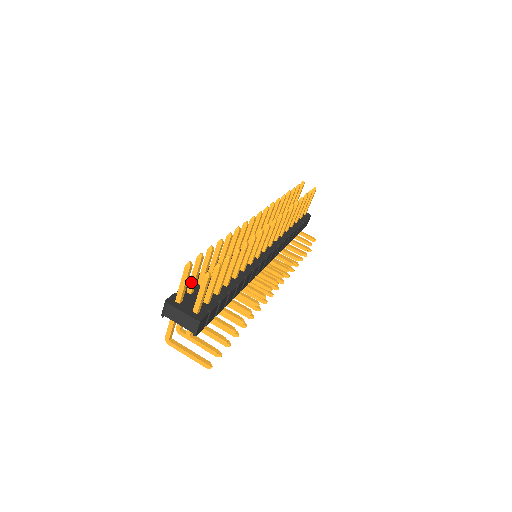
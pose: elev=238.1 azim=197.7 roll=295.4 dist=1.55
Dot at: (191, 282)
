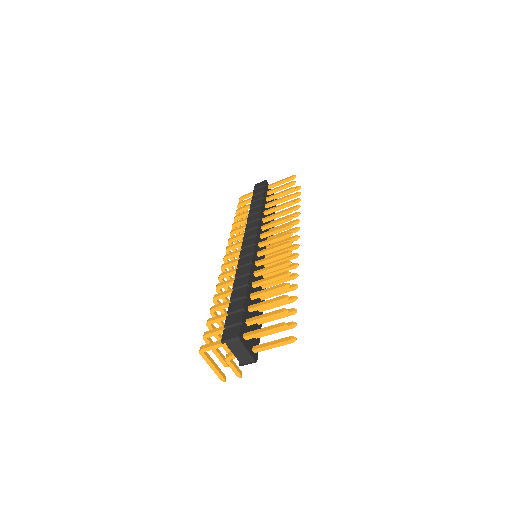
Dot at: (258, 320)
